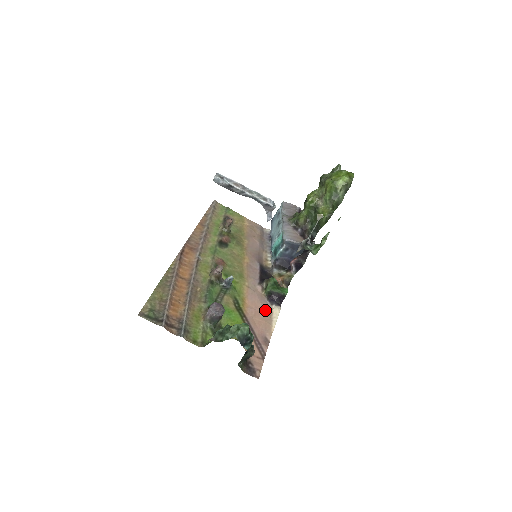
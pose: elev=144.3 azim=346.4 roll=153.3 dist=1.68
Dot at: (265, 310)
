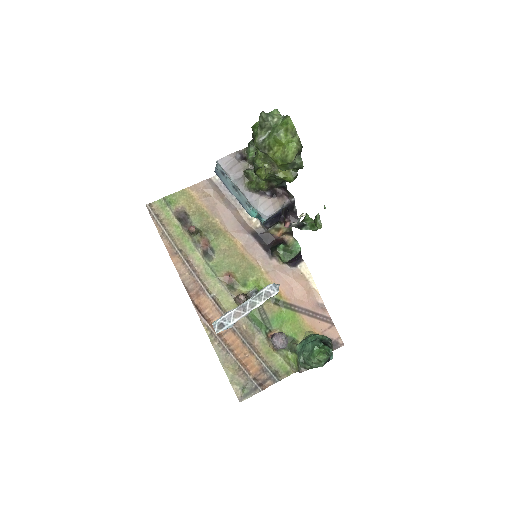
Dot at: (297, 279)
